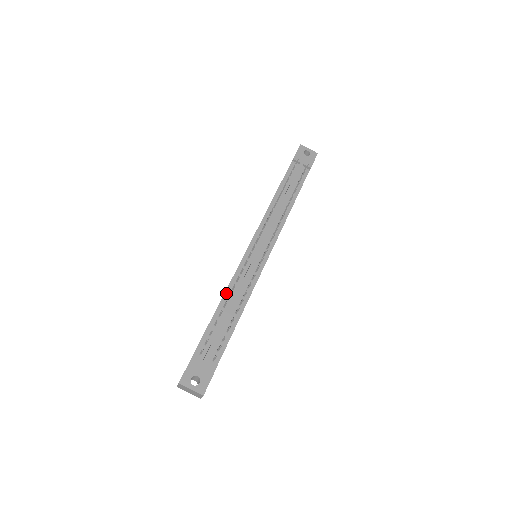
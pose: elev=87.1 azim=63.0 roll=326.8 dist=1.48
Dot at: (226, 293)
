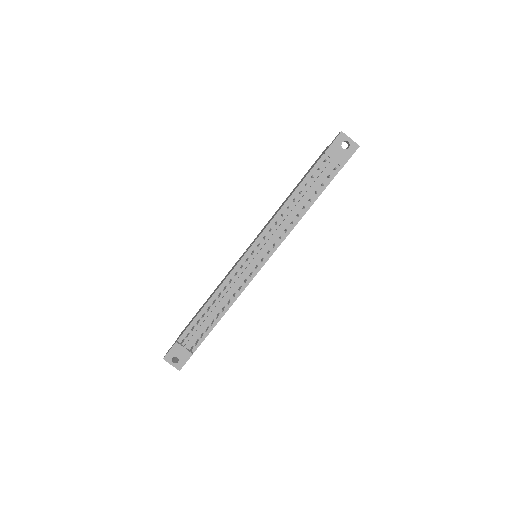
Dot at: (214, 296)
